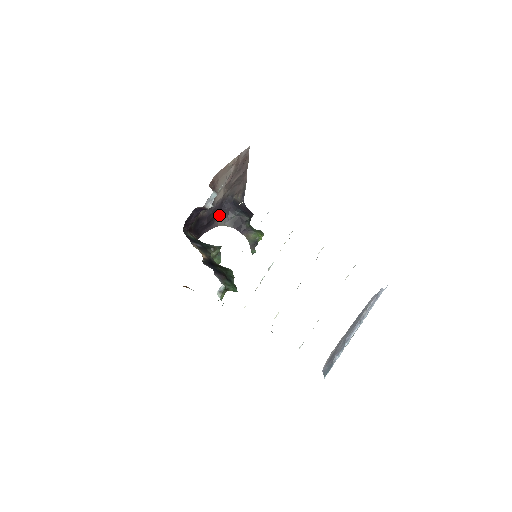
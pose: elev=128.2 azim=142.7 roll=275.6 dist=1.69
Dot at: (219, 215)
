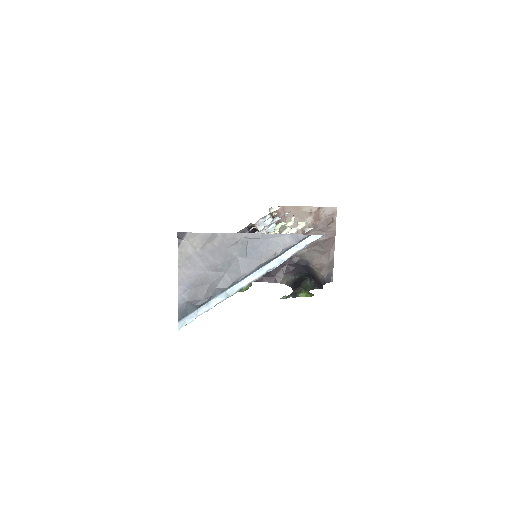
Dot at: (285, 270)
